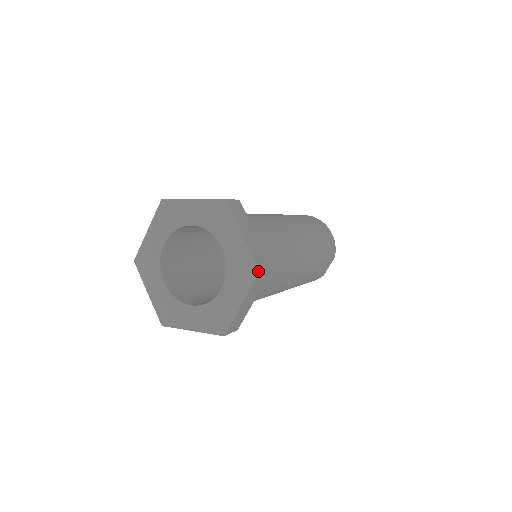
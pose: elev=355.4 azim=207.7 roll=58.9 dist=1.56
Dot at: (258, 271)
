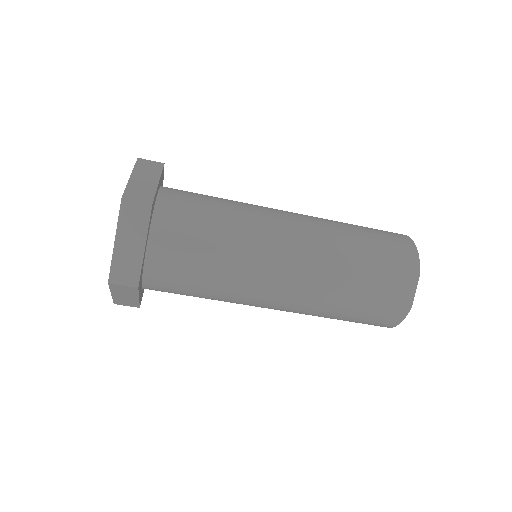
Dot at: (121, 199)
